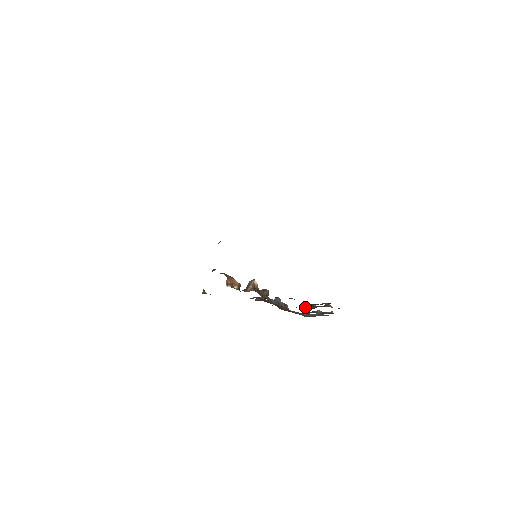
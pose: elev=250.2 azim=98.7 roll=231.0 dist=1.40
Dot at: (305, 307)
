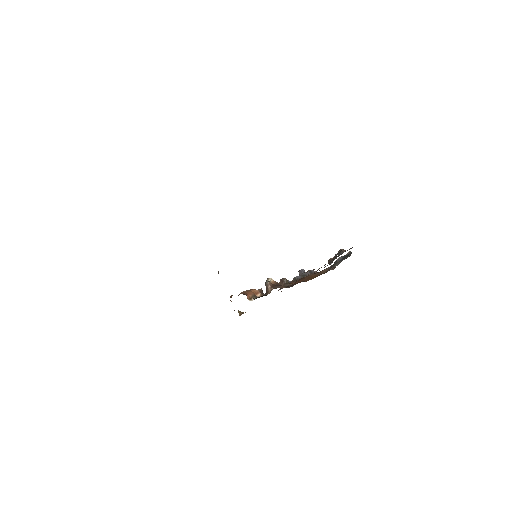
Dot at: occluded
